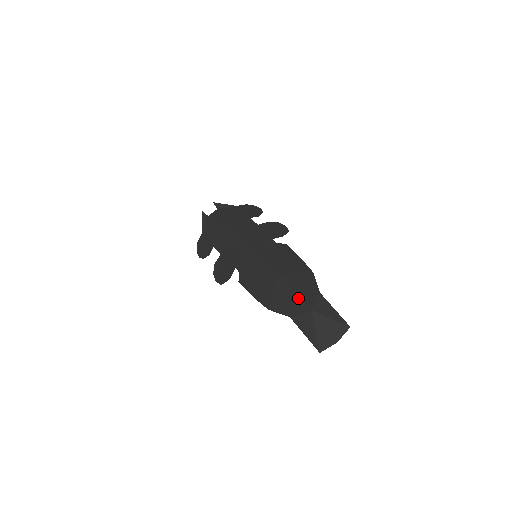
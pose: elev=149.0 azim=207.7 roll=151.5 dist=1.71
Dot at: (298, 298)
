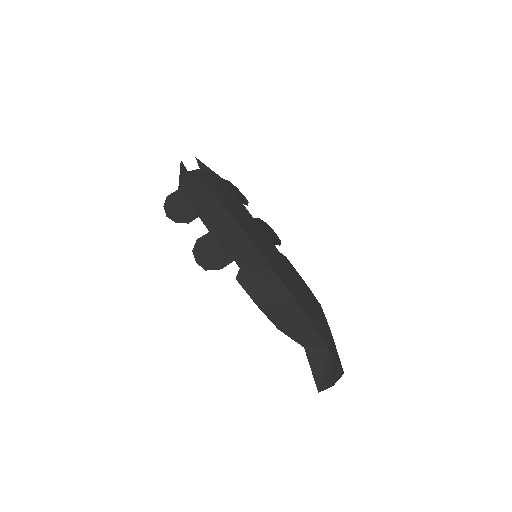
Dot at: (315, 330)
